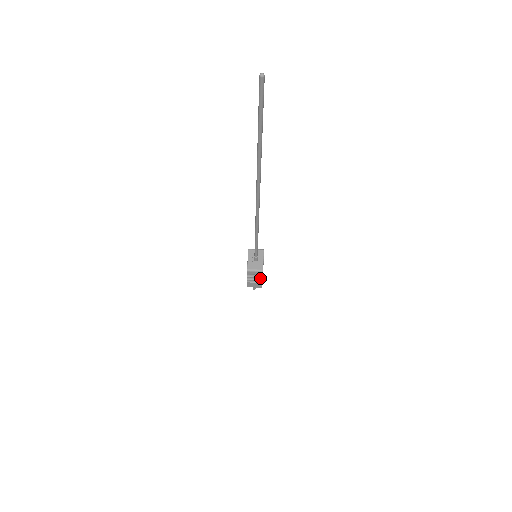
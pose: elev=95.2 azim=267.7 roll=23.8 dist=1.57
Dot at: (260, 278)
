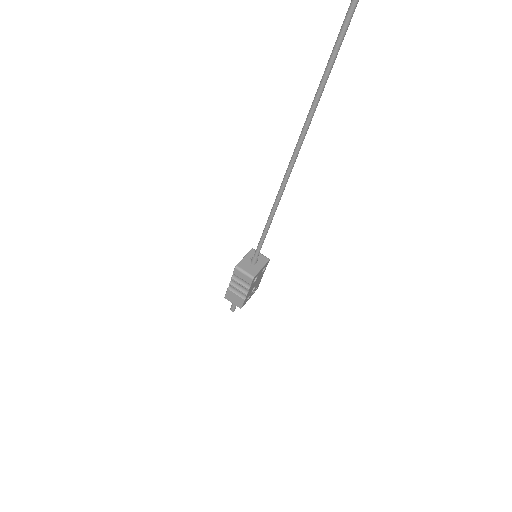
Dot at: (245, 290)
